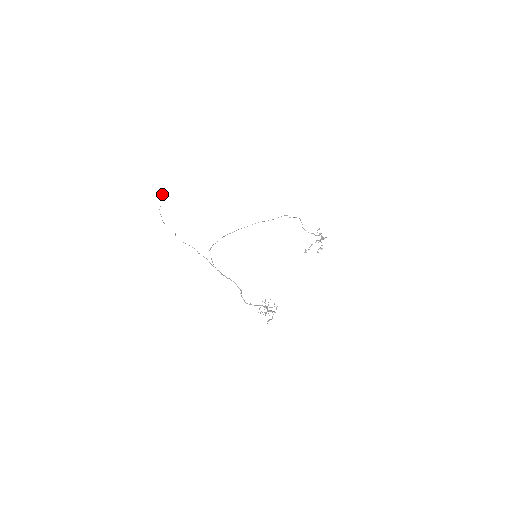
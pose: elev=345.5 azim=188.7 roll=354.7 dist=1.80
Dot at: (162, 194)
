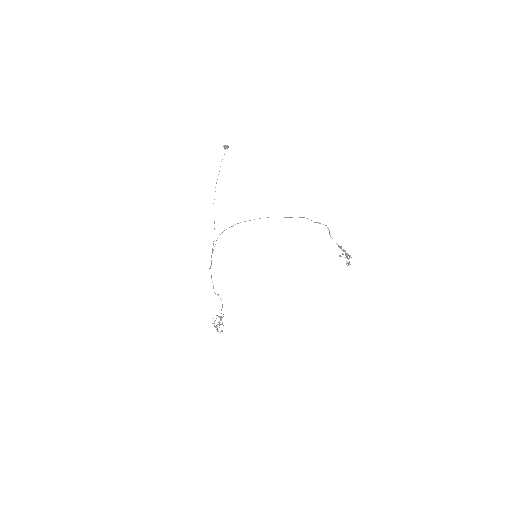
Dot at: (225, 145)
